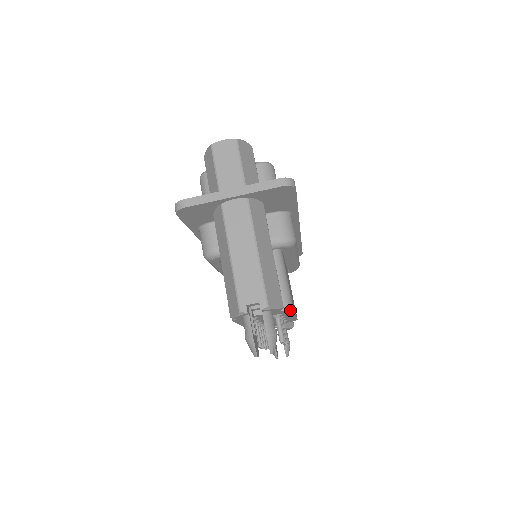
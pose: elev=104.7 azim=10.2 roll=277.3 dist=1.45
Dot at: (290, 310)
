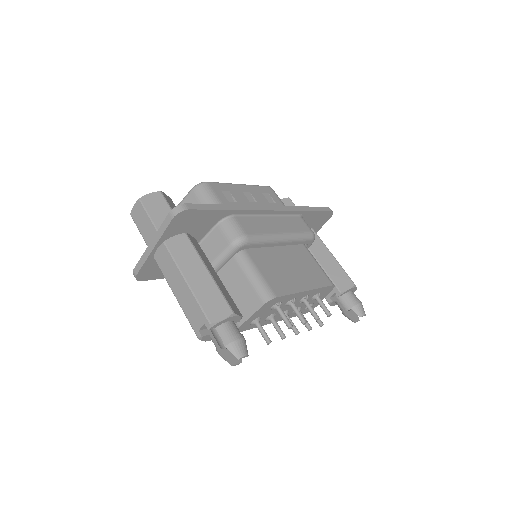
Dot at: (273, 299)
